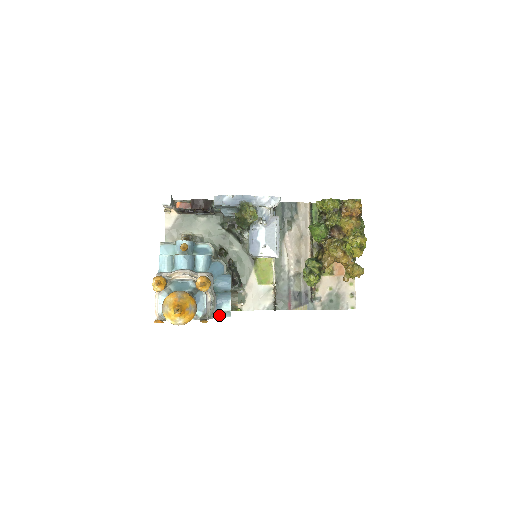
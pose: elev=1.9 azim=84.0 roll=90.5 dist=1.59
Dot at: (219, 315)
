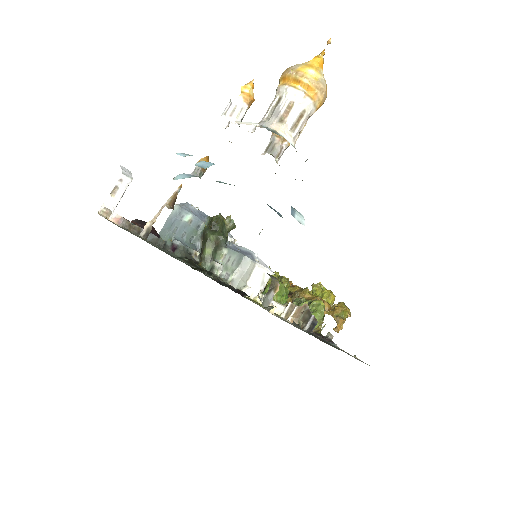
Dot at: occluded
